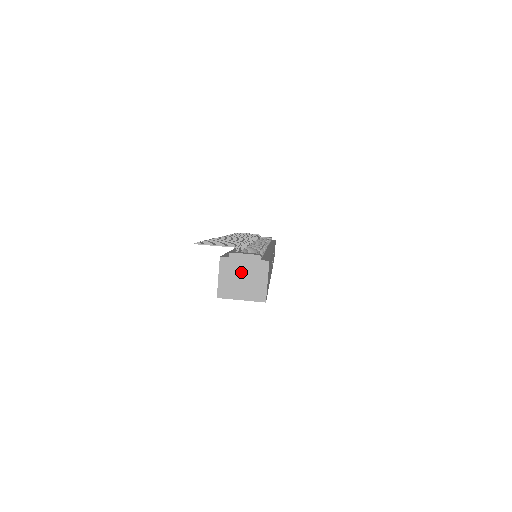
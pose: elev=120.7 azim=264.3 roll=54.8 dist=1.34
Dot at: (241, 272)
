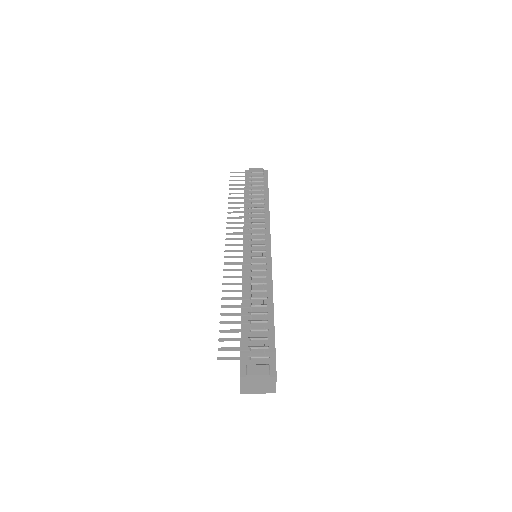
Dot at: (256, 383)
